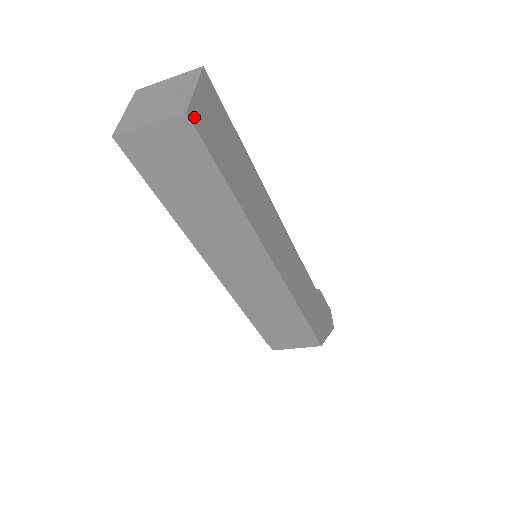
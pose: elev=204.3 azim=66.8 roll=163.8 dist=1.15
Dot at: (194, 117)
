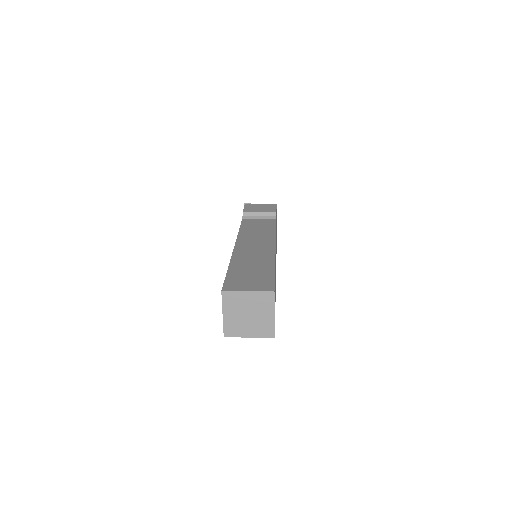
Dot at: occluded
